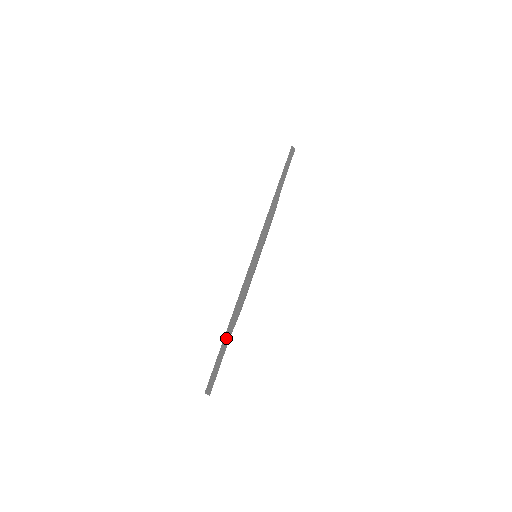
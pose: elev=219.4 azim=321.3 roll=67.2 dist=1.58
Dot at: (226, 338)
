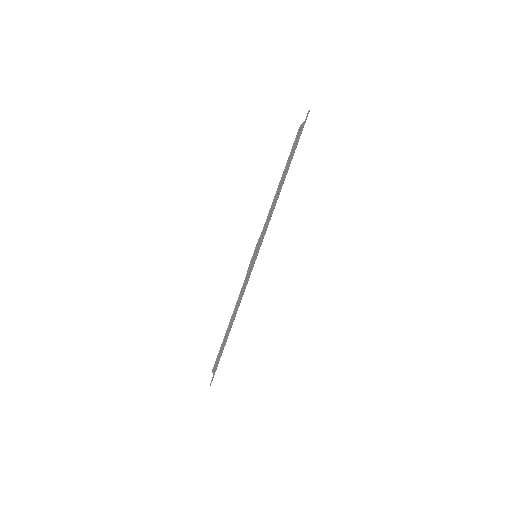
Dot at: occluded
